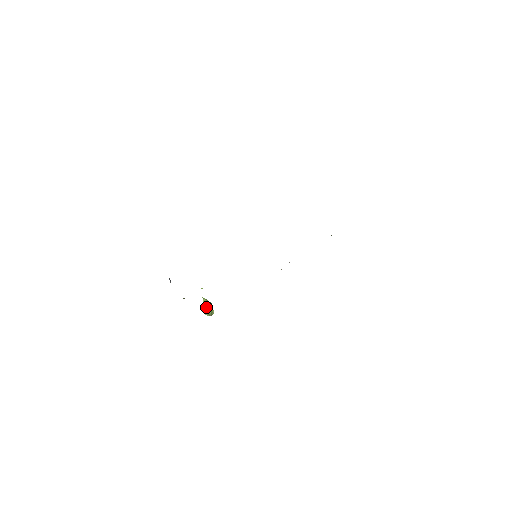
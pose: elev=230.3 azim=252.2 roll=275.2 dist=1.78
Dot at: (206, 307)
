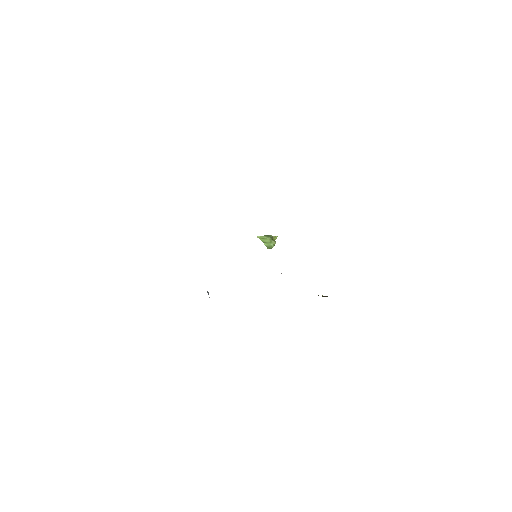
Dot at: (265, 243)
